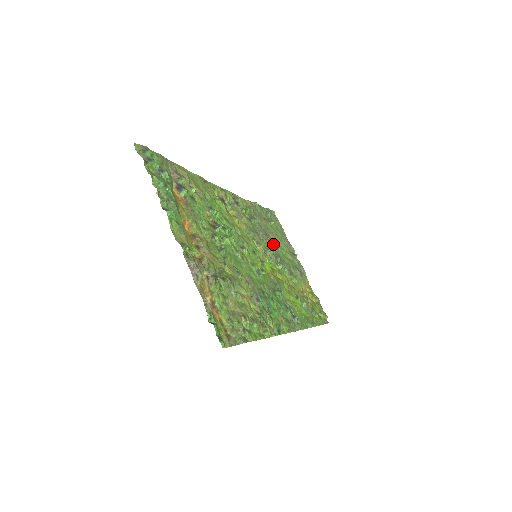
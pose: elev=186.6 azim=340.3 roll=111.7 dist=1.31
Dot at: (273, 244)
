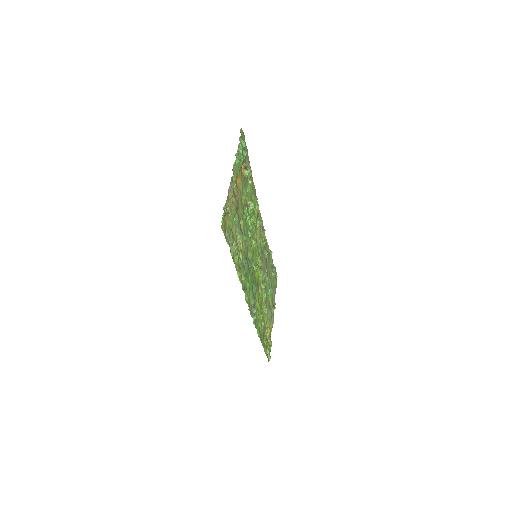
Dot at: (267, 278)
